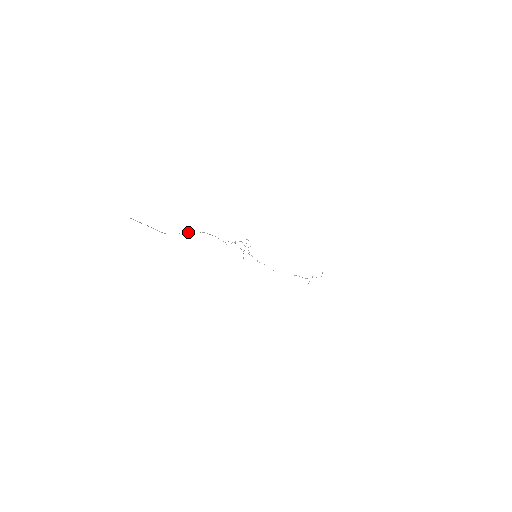
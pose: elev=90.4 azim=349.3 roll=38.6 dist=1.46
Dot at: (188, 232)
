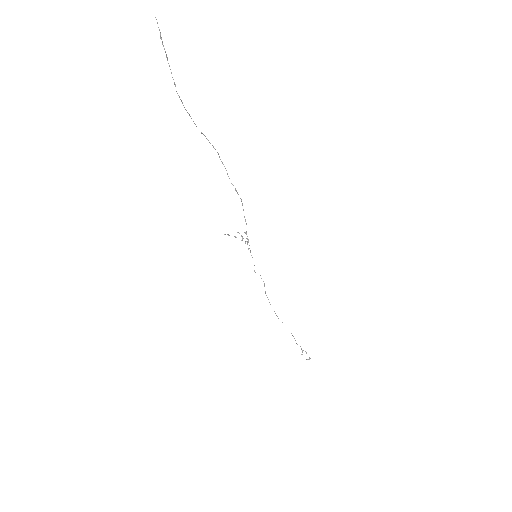
Dot at: occluded
